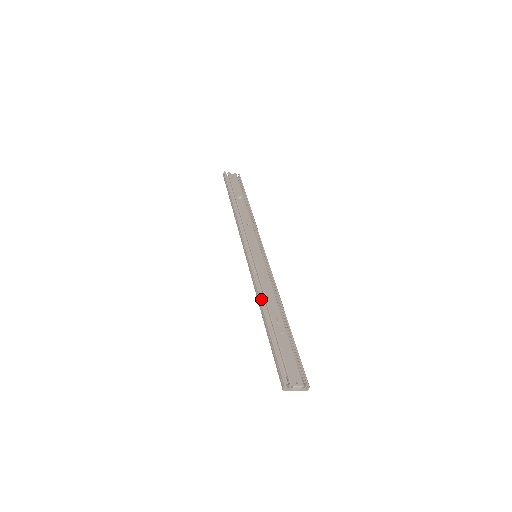
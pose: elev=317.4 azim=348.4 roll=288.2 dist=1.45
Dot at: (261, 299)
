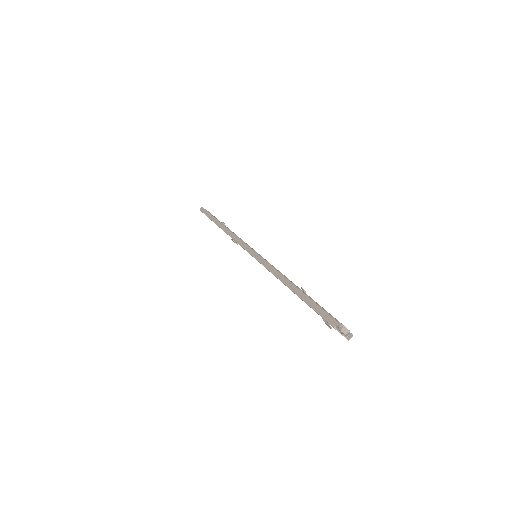
Dot at: (281, 273)
